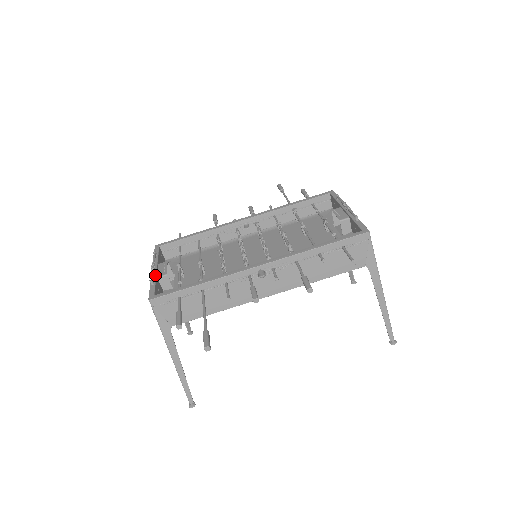
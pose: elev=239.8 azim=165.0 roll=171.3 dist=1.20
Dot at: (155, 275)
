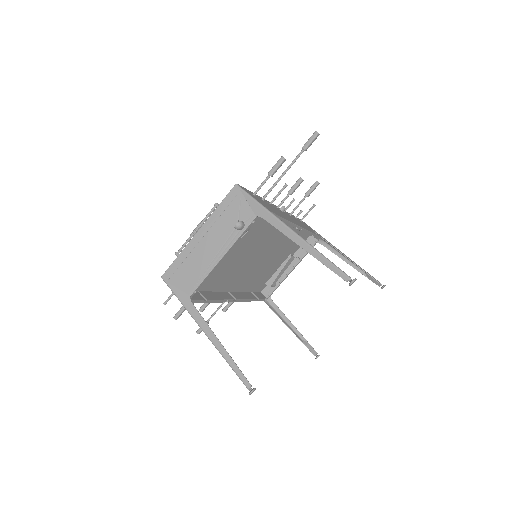
Dot at: (209, 220)
